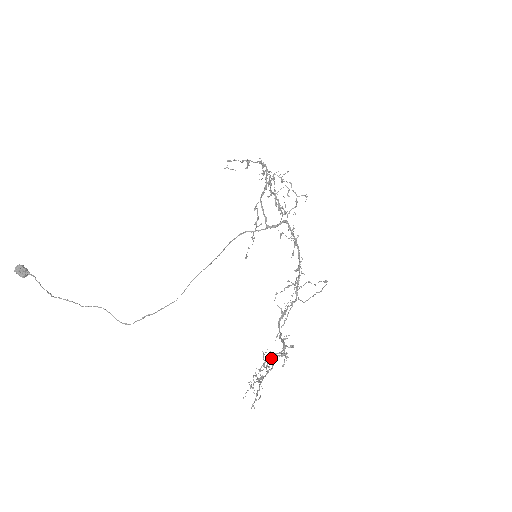
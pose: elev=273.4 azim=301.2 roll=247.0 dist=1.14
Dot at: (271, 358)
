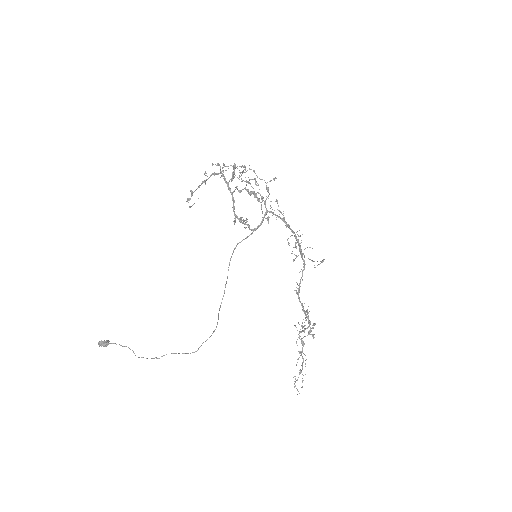
Dot at: (302, 343)
